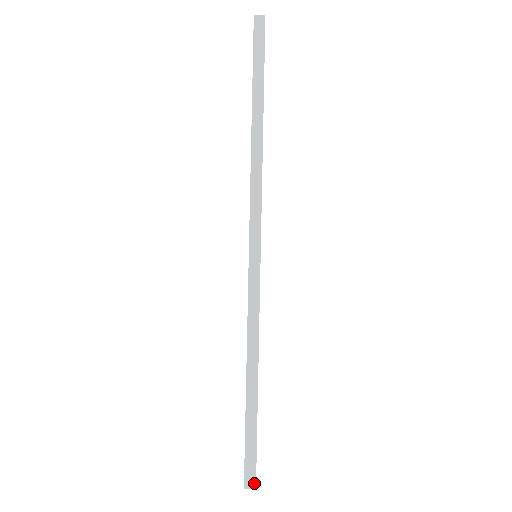
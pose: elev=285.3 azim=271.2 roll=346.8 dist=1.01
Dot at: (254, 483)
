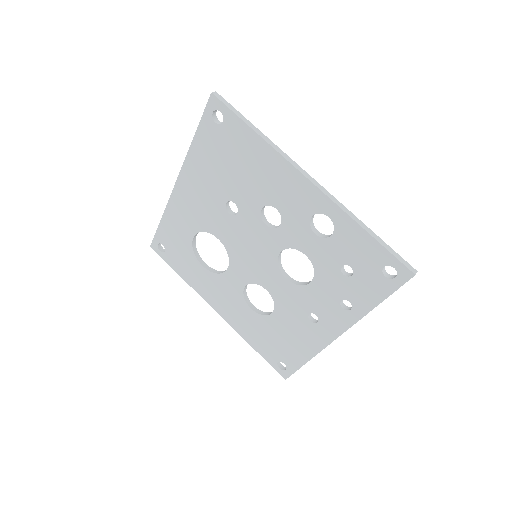
Dot at: (415, 270)
